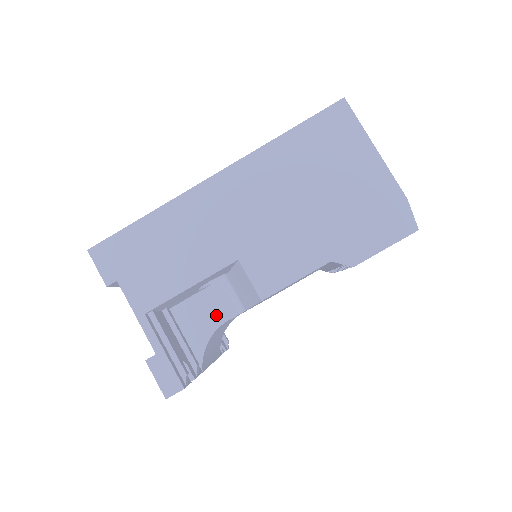
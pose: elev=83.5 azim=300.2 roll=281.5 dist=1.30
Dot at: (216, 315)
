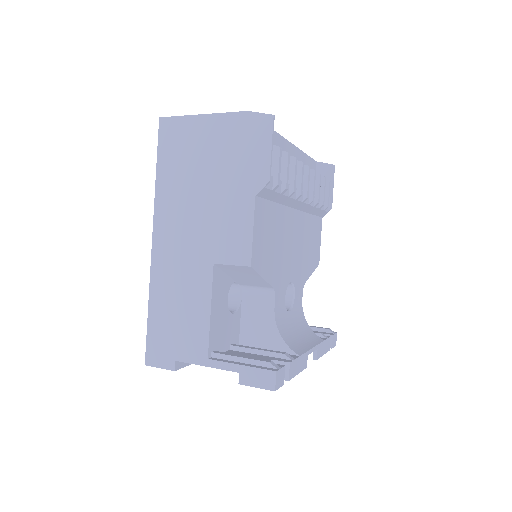
Dot at: (265, 314)
